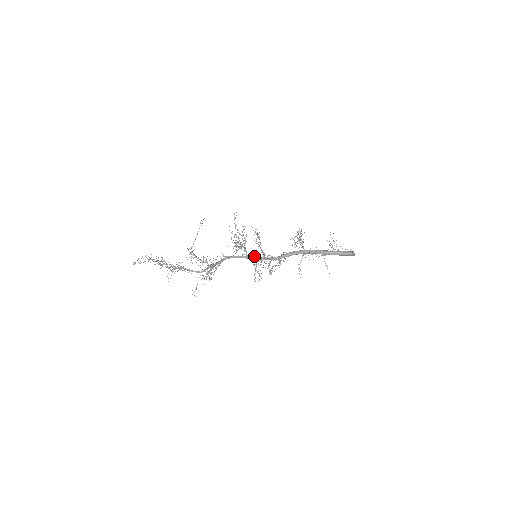
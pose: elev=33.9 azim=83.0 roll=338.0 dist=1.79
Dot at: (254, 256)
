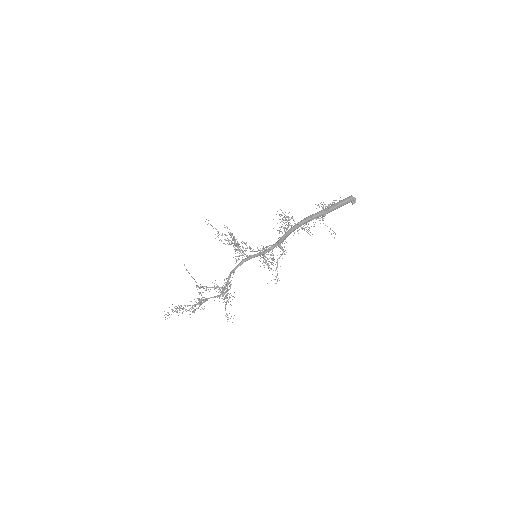
Dot at: (254, 255)
